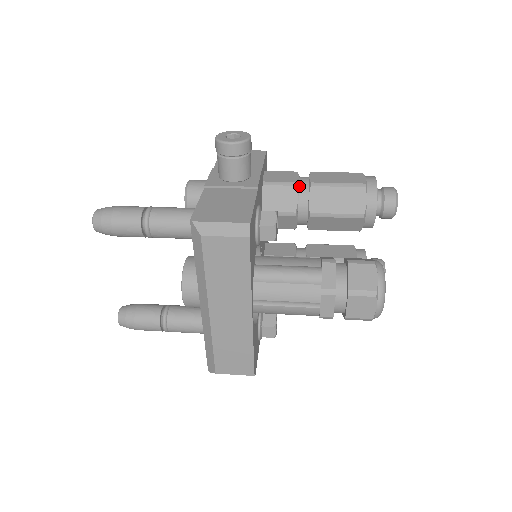
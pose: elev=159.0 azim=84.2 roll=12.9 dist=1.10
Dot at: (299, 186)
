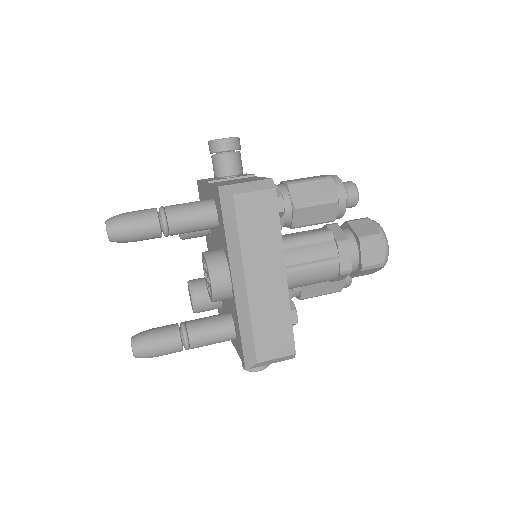
Dot at: (278, 188)
